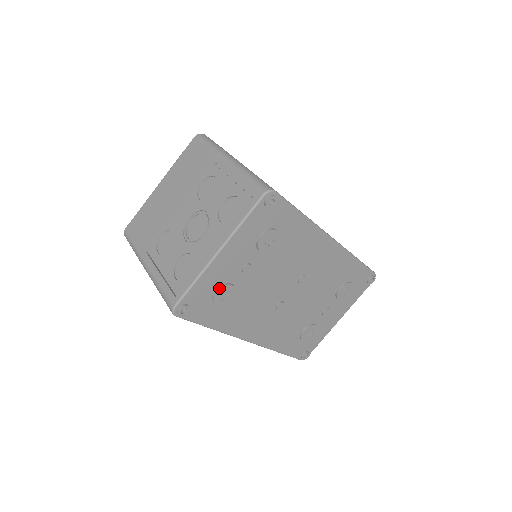
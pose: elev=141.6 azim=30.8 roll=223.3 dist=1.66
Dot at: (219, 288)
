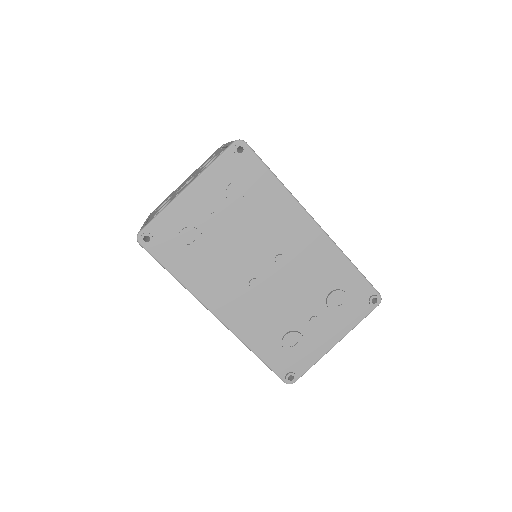
Dot at: (184, 228)
